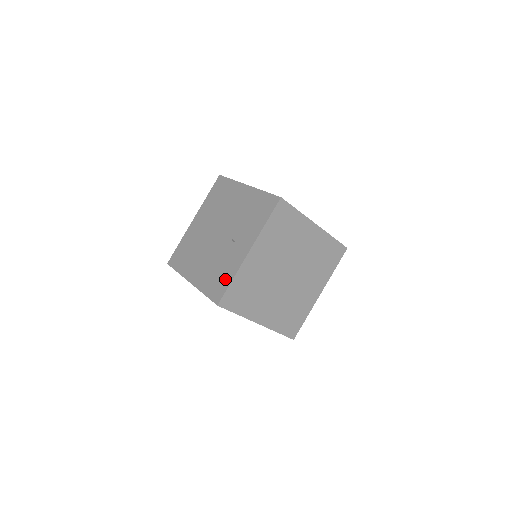
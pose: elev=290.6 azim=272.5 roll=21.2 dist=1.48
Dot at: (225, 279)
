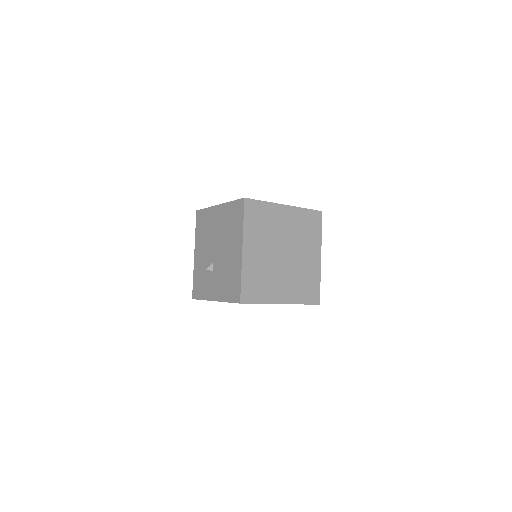
Dot at: occluded
